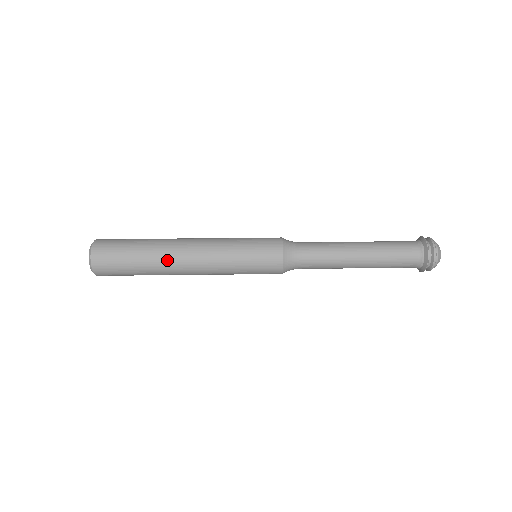
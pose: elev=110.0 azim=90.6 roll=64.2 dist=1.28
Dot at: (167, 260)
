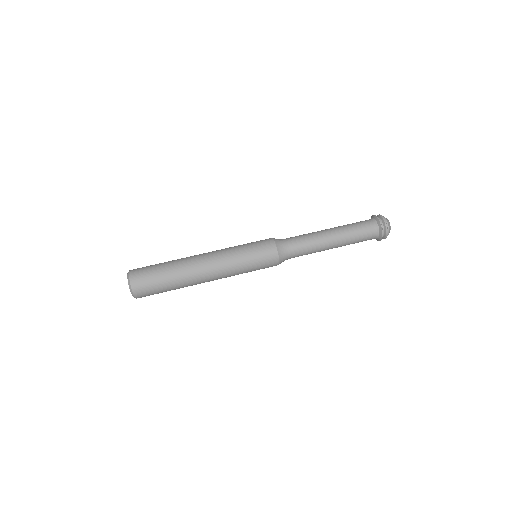
Dot at: (188, 263)
